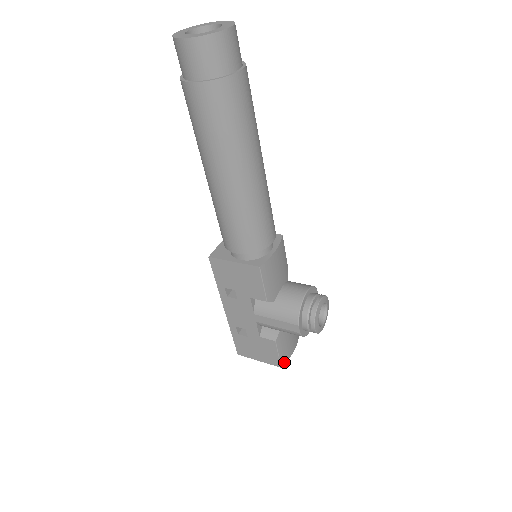
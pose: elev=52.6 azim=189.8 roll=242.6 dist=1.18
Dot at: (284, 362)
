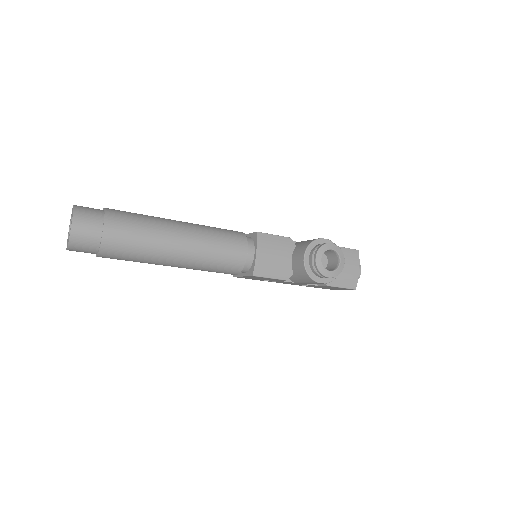
Dot at: (355, 285)
